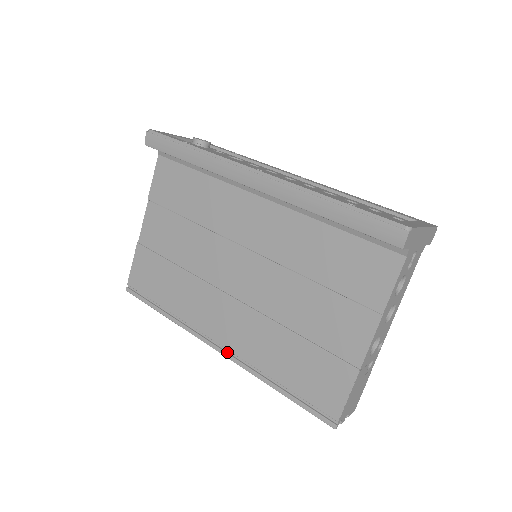
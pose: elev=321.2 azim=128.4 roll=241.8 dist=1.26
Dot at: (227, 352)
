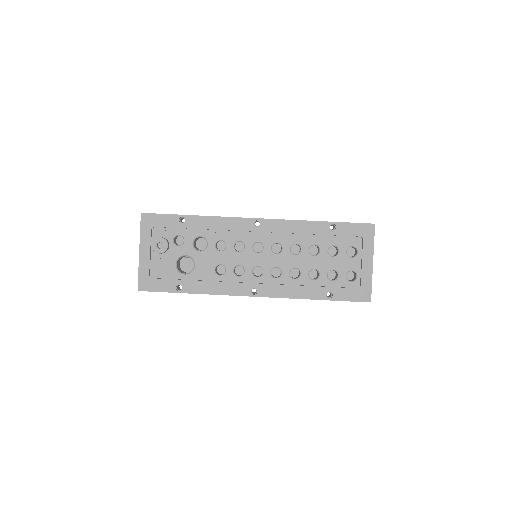
Dot at: occluded
